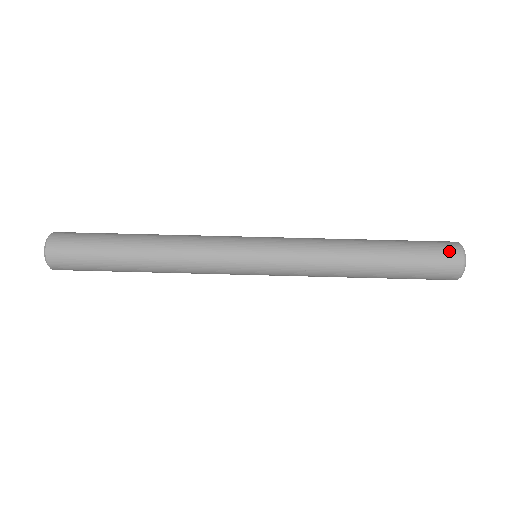
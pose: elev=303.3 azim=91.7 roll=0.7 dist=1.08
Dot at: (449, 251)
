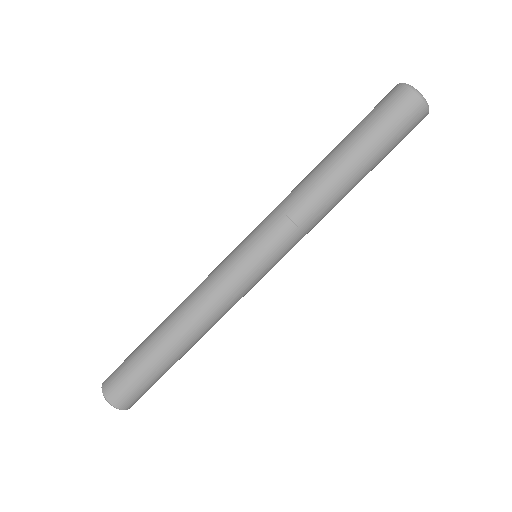
Dot at: (403, 104)
